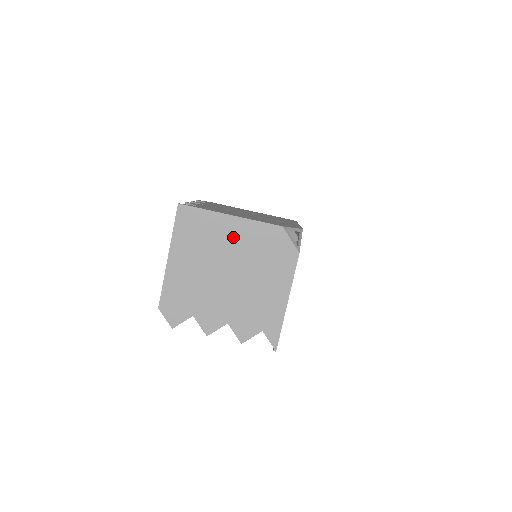
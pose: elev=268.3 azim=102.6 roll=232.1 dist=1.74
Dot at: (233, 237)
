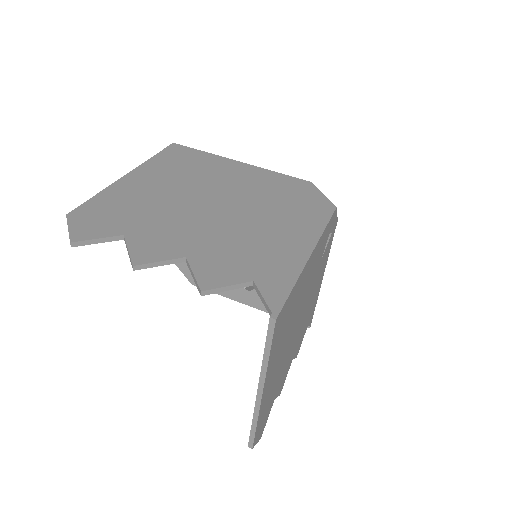
Dot at: (237, 177)
